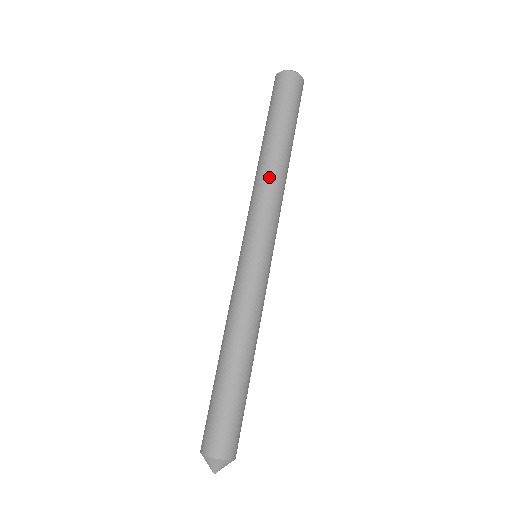
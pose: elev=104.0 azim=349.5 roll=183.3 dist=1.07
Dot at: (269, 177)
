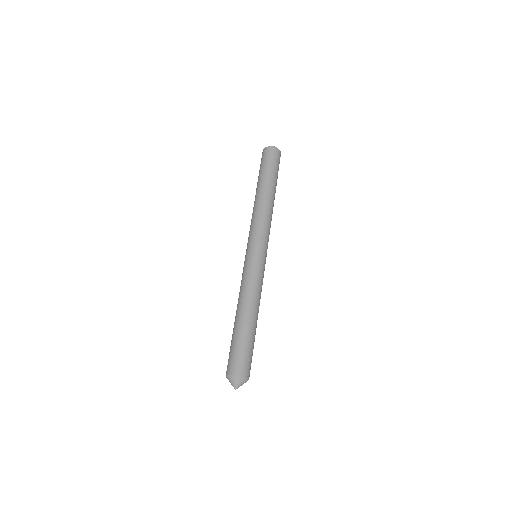
Dot at: (260, 207)
